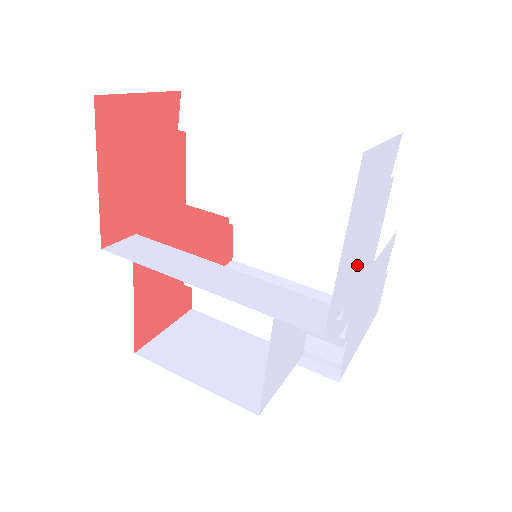
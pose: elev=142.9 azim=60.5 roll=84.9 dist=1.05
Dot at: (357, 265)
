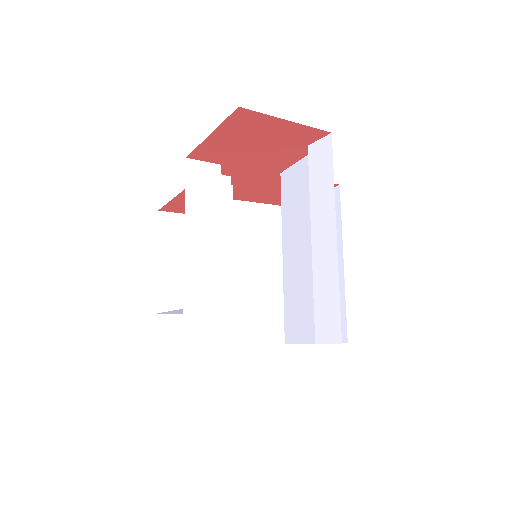
Dot at: occluded
